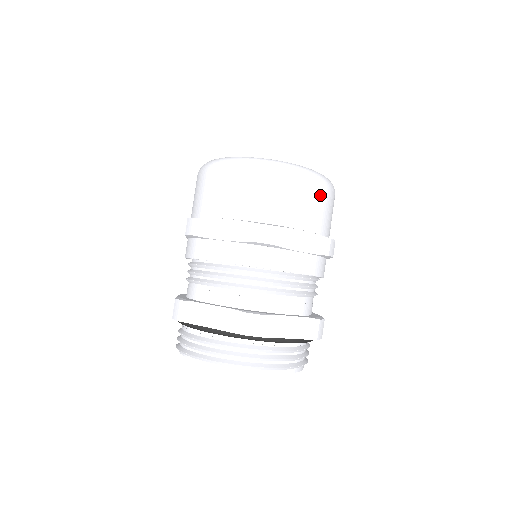
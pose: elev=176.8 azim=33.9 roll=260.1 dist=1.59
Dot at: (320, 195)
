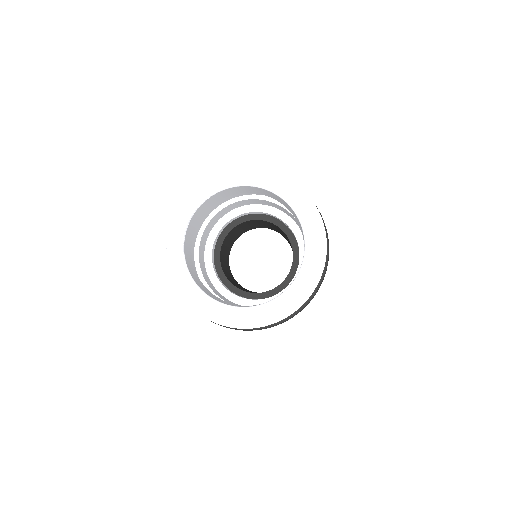
Dot at: occluded
